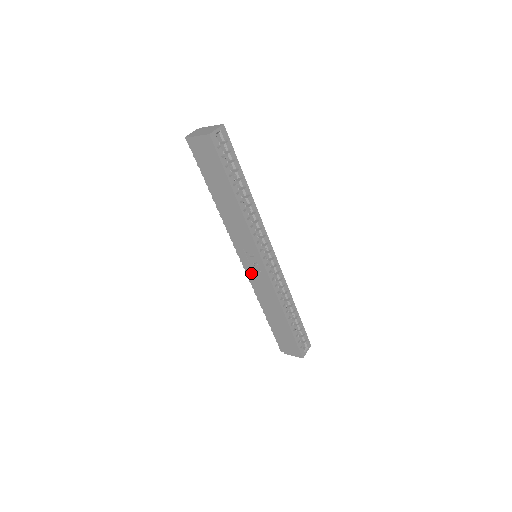
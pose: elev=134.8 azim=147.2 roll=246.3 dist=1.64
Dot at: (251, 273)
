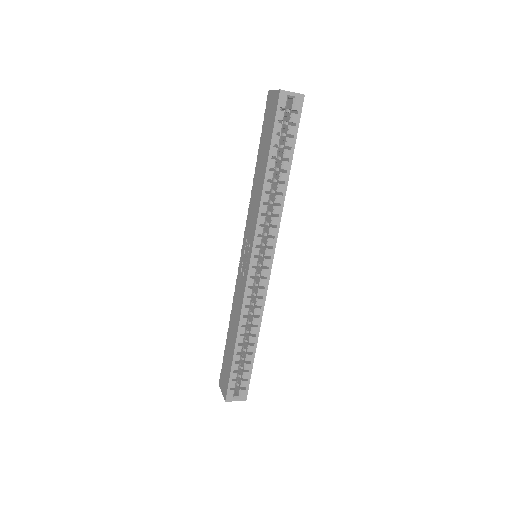
Dot at: (240, 269)
